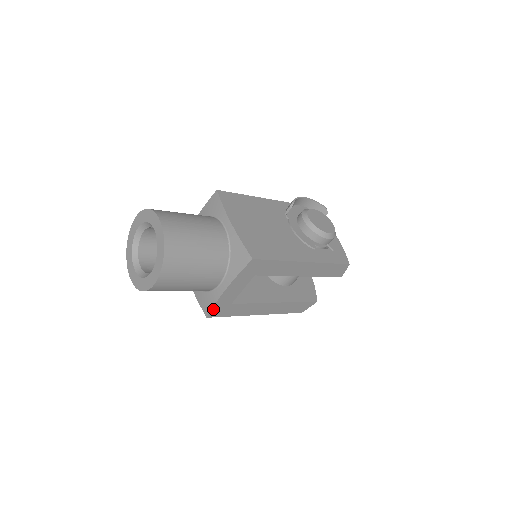
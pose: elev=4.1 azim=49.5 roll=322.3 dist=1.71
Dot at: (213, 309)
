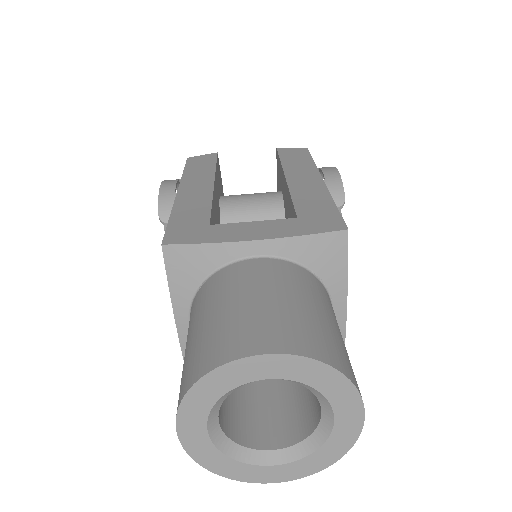
Dot at: occluded
